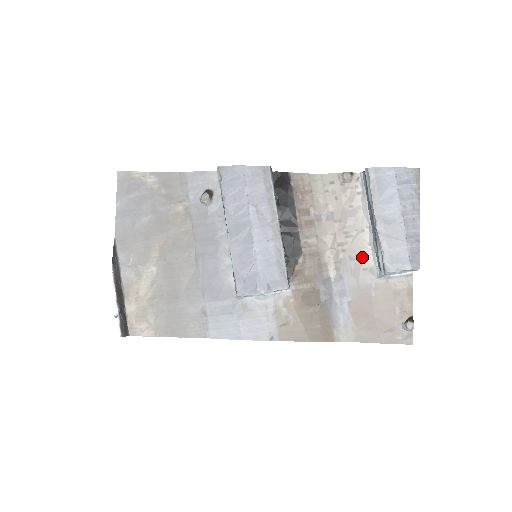
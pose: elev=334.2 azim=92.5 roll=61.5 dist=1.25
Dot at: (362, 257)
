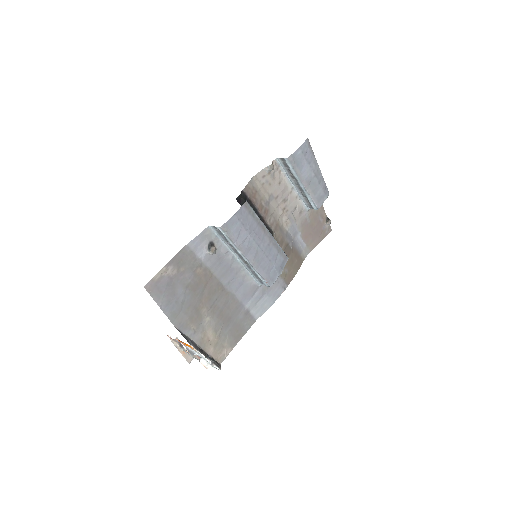
Dot at: (297, 207)
